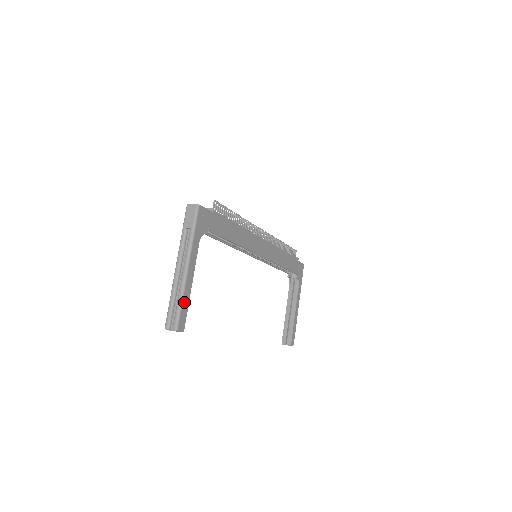
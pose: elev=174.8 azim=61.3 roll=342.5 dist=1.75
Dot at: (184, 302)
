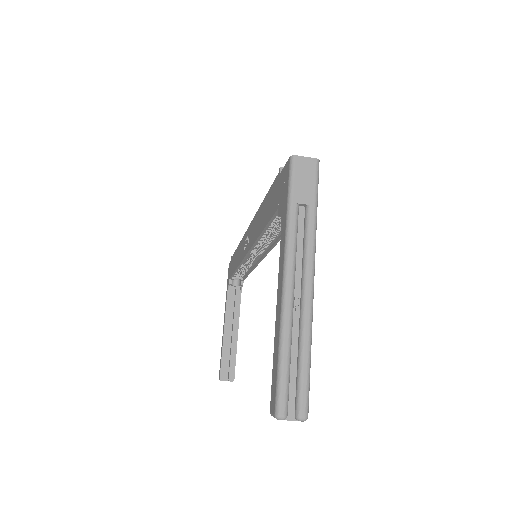
Dot at: (309, 356)
